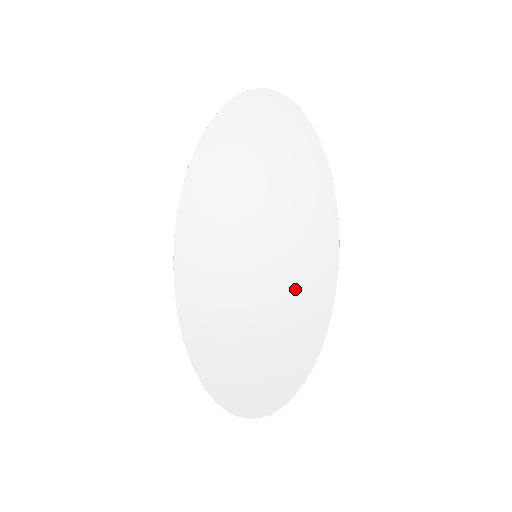
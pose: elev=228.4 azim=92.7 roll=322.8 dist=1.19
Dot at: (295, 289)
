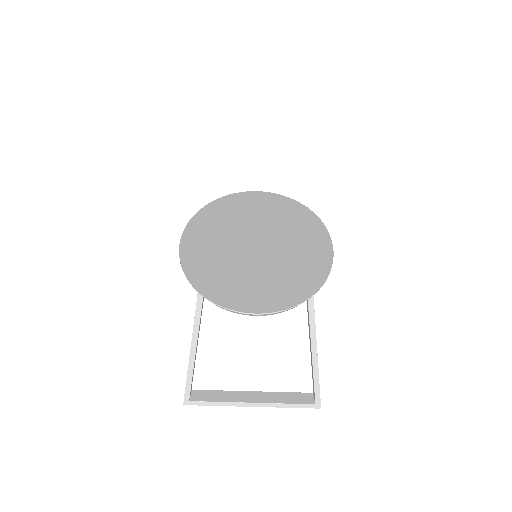
Dot at: (294, 246)
